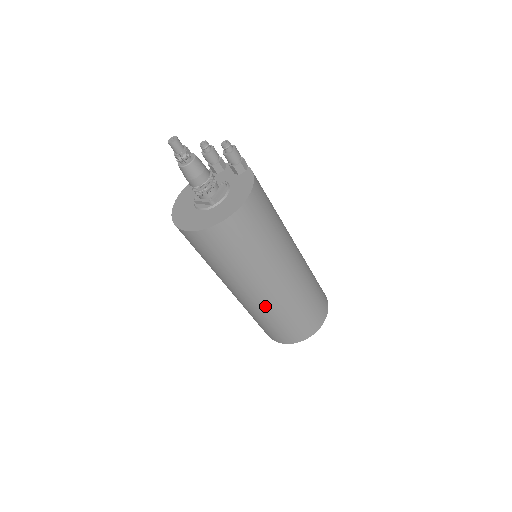
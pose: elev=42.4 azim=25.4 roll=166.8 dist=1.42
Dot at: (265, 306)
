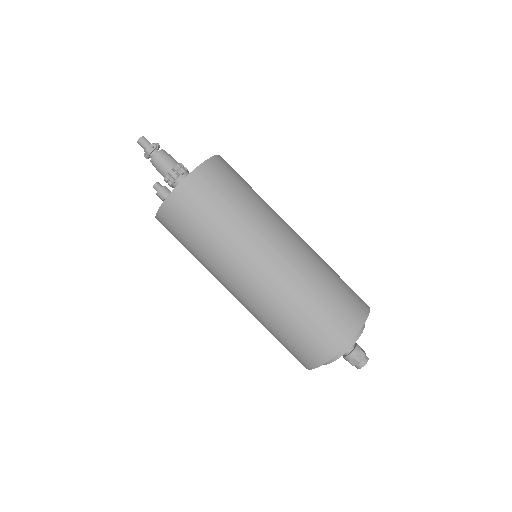
Dot at: (303, 258)
